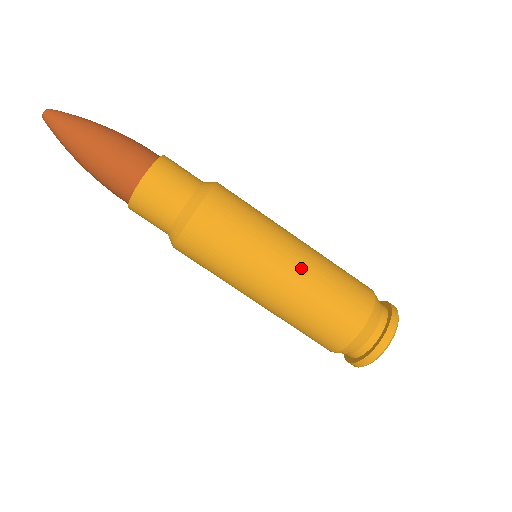
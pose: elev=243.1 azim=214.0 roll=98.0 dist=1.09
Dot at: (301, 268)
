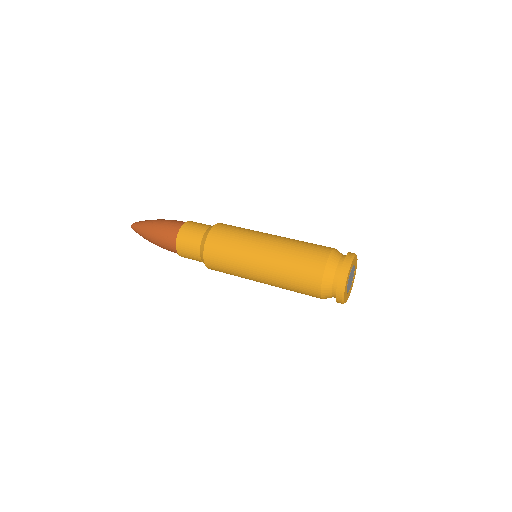
Dot at: (277, 242)
